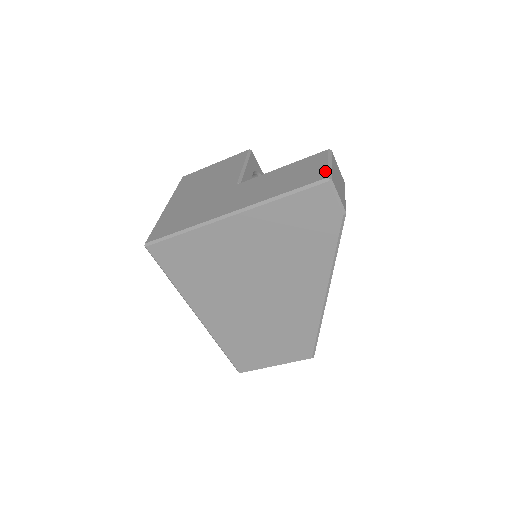
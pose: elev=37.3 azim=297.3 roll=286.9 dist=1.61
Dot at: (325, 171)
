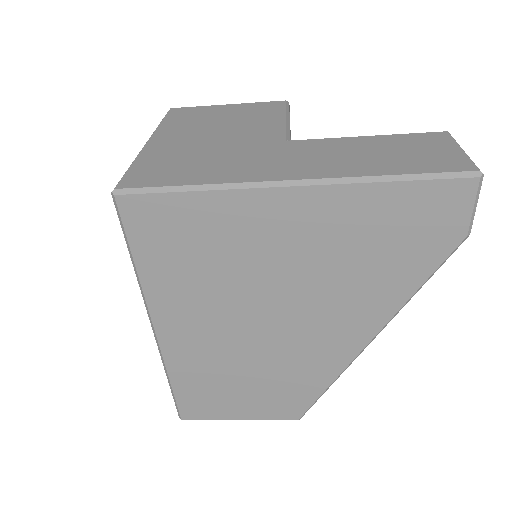
Dot at: (467, 160)
